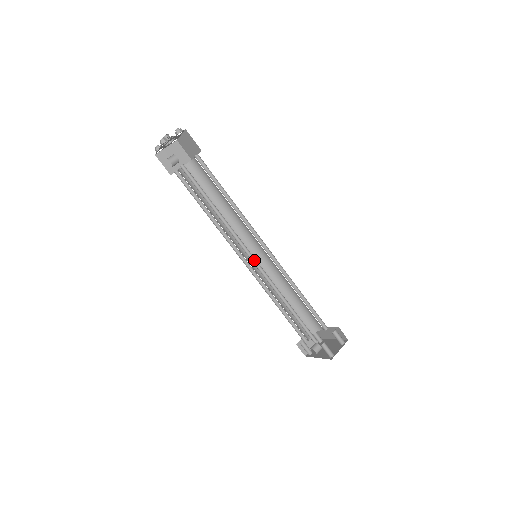
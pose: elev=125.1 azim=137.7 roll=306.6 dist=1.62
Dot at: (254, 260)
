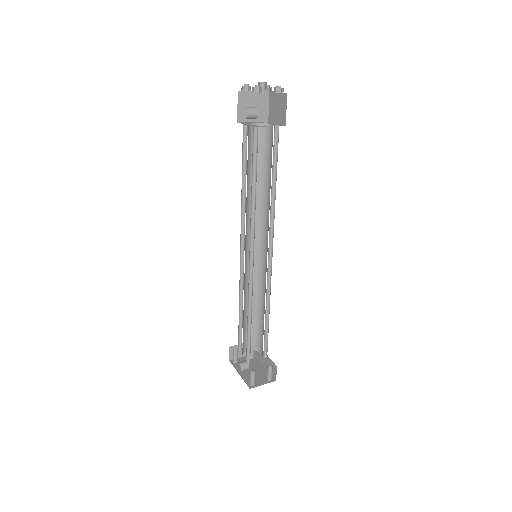
Dot at: (252, 261)
